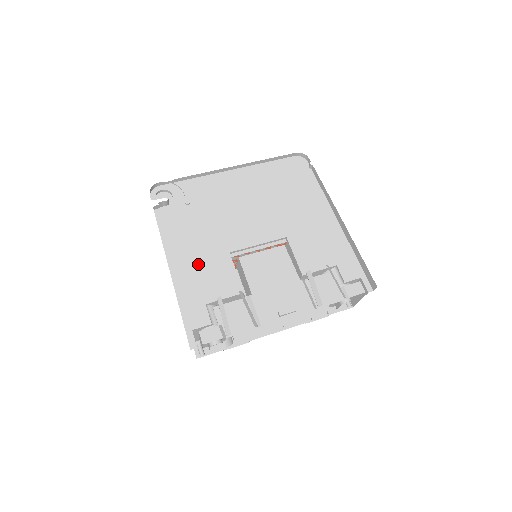
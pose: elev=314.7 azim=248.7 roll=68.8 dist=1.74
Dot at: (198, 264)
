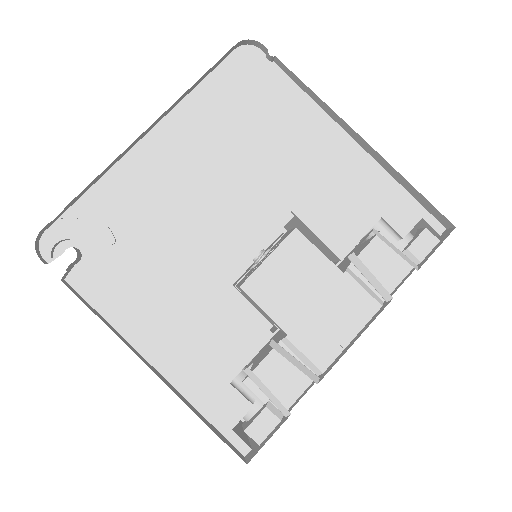
Dot at: (185, 330)
